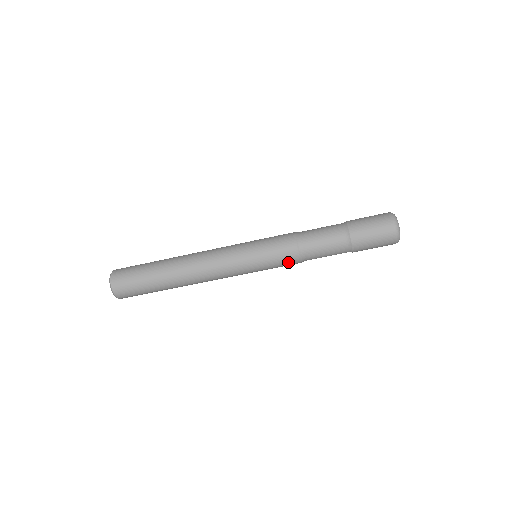
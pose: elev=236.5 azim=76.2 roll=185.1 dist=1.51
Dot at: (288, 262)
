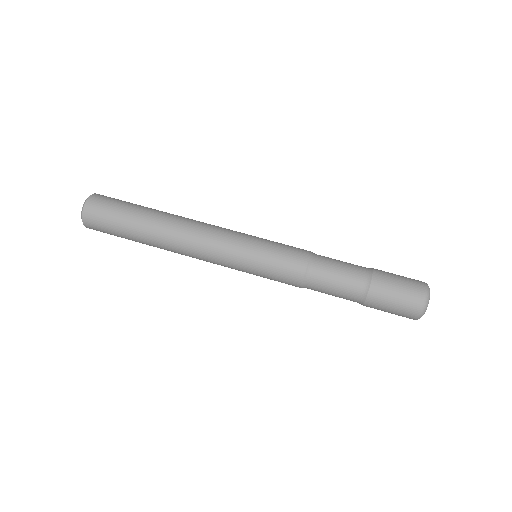
Dot at: (288, 278)
